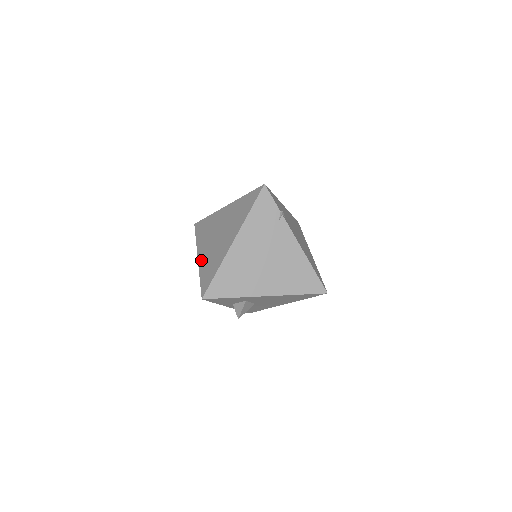
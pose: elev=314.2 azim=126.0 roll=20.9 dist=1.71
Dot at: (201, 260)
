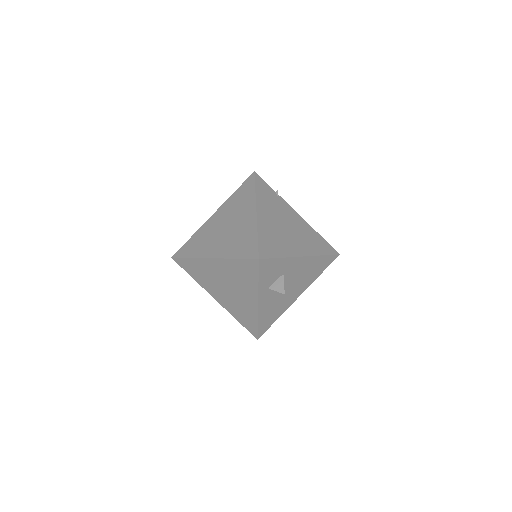
Dot at: (220, 253)
